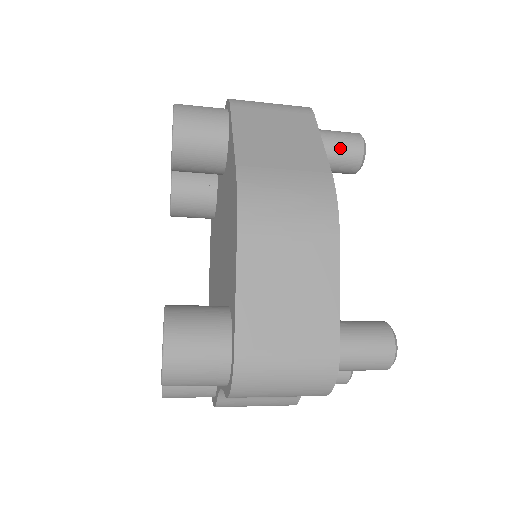
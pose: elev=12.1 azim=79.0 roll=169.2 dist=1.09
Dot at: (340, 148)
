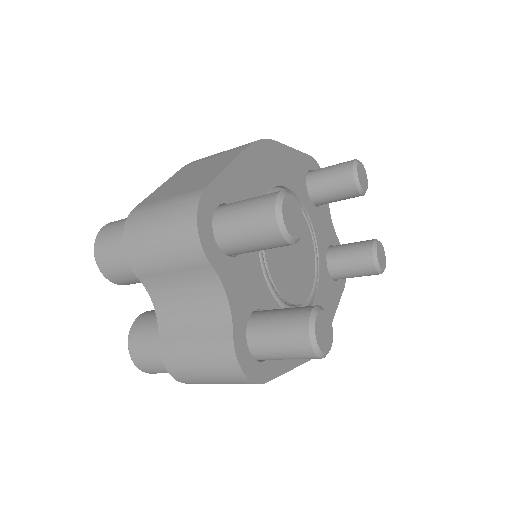
Dot at: (332, 168)
